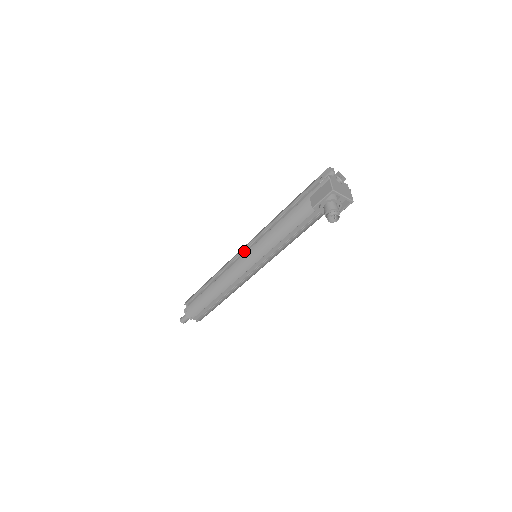
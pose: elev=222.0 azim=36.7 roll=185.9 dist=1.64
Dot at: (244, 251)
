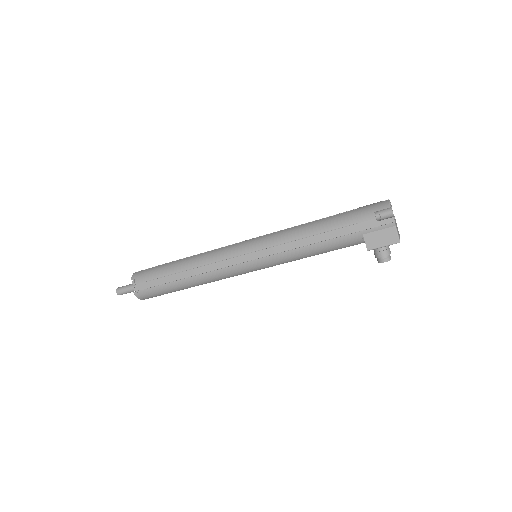
Dot at: (246, 254)
